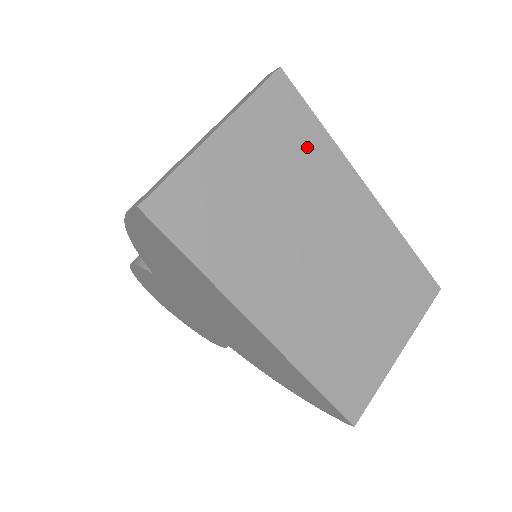
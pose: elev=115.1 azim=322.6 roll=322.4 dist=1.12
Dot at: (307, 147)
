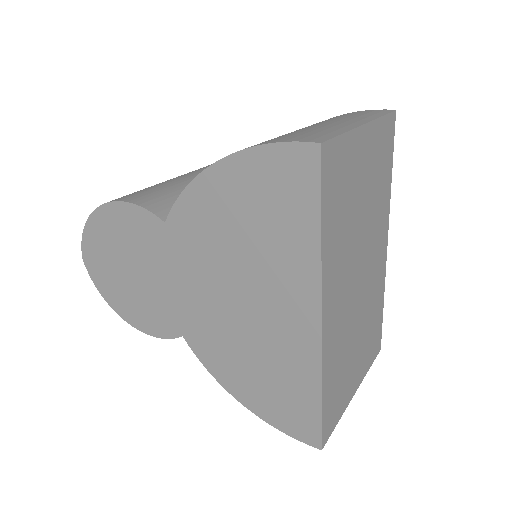
Dot at: (383, 183)
